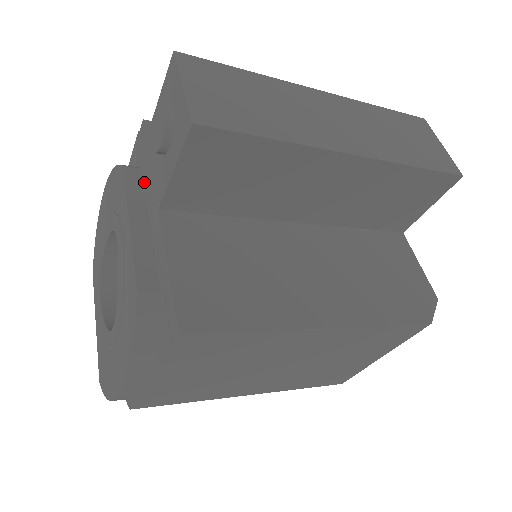
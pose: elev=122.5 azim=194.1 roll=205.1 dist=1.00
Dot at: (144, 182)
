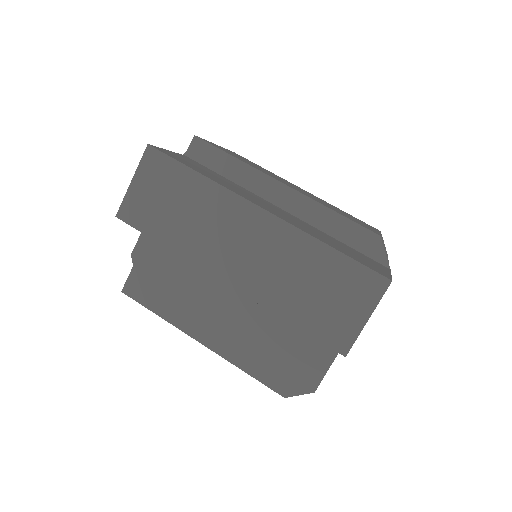
Dot at: occluded
